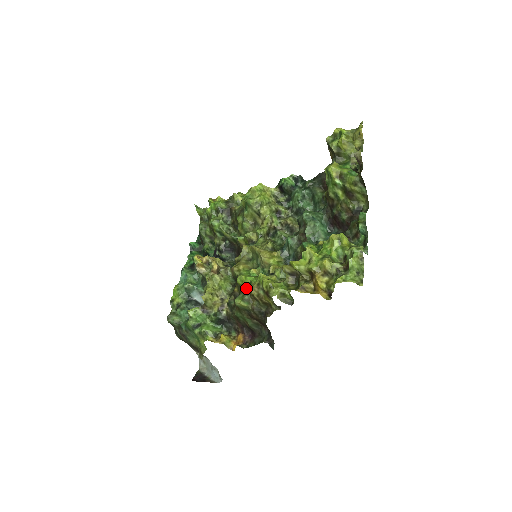
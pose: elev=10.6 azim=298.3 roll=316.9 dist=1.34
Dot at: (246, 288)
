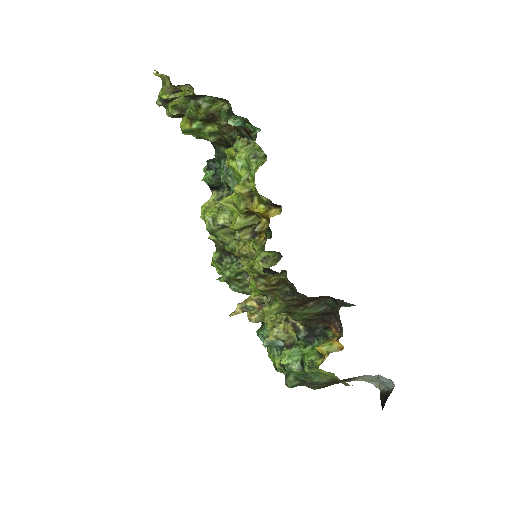
Dot at: (262, 292)
